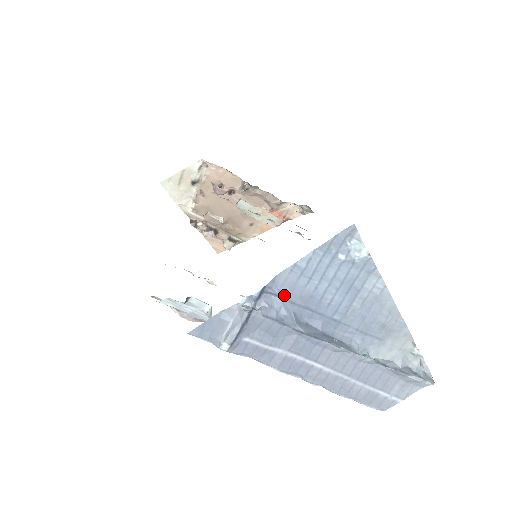
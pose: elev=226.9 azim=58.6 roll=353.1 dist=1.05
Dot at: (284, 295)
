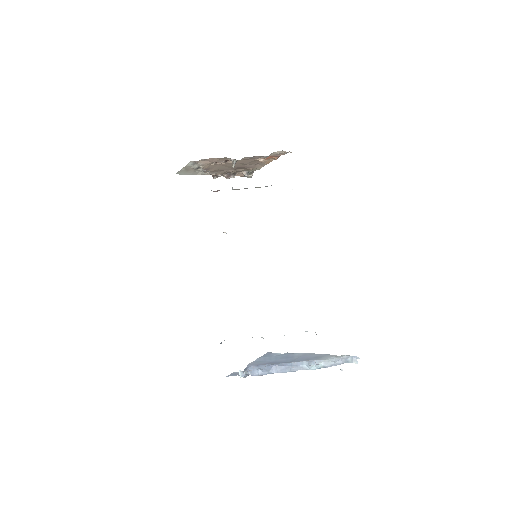
Dot at: (257, 365)
